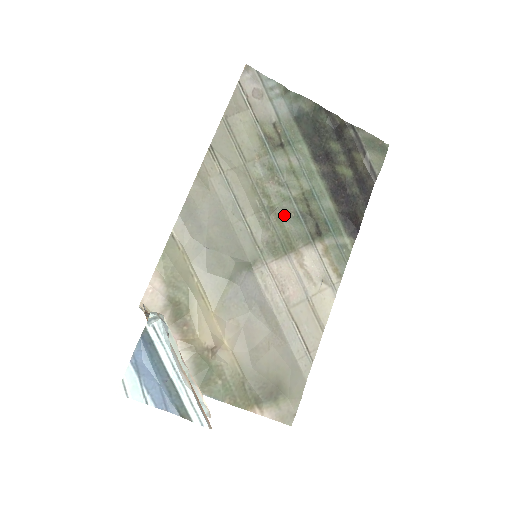
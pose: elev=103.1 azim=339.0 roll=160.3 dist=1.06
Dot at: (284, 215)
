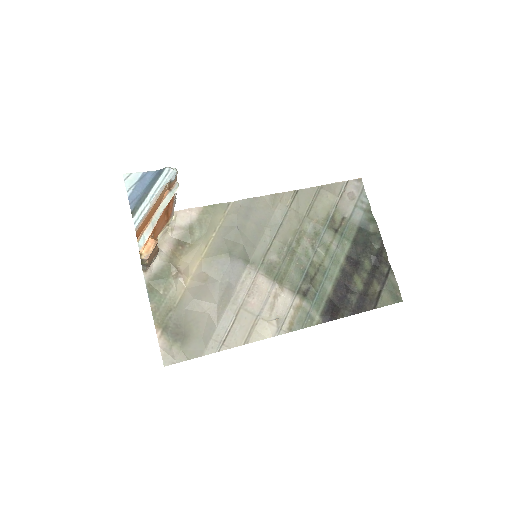
Dot at: (296, 262)
